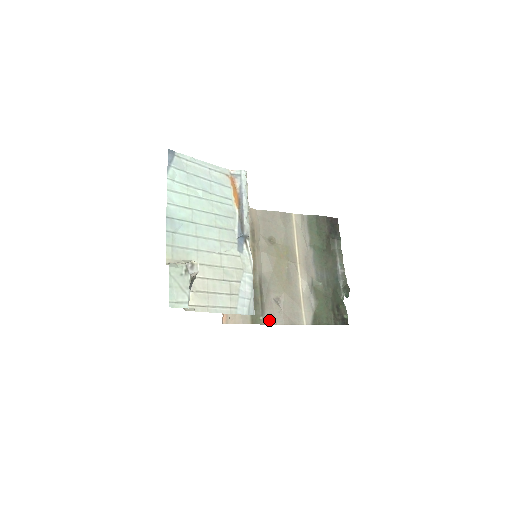
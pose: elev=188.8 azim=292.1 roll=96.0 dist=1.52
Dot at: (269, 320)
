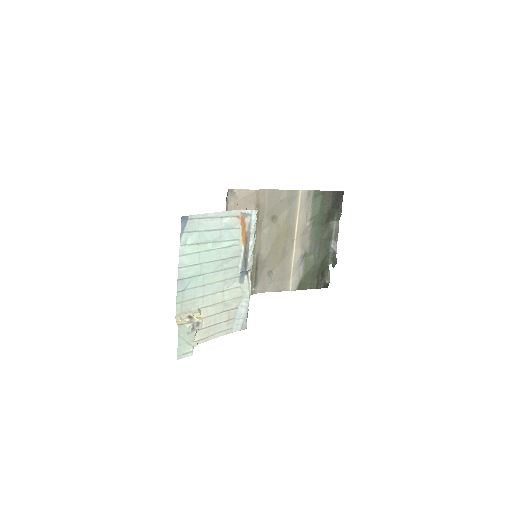
Dot at: (260, 289)
